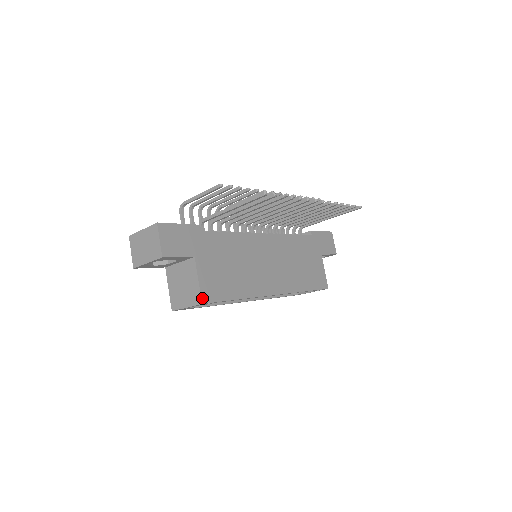
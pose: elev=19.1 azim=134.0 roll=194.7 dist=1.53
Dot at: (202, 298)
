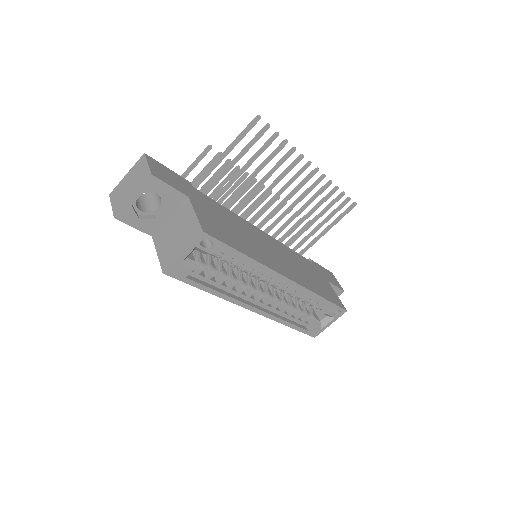
Dot at: (202, 228)
